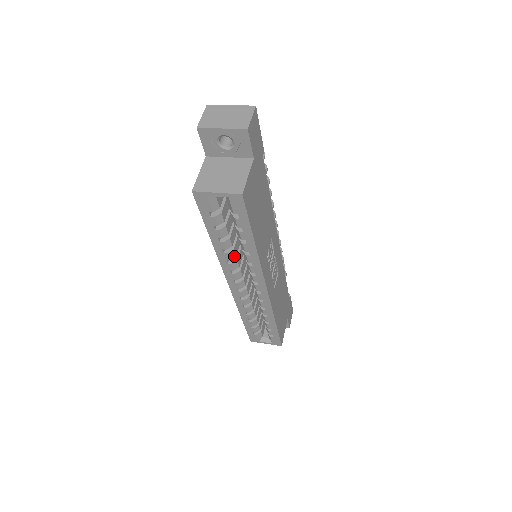
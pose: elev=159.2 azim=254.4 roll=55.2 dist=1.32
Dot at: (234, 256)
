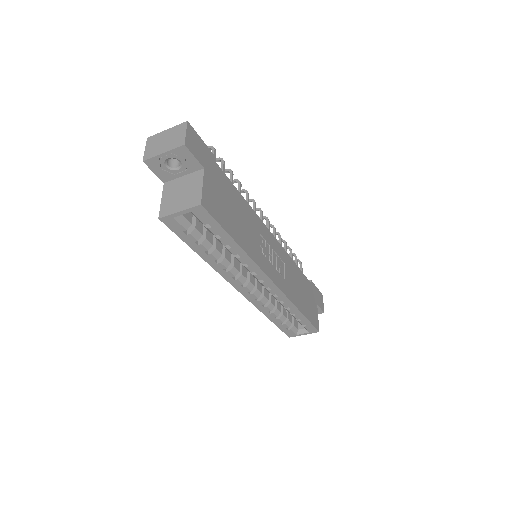
Dot at: (229, 263)
